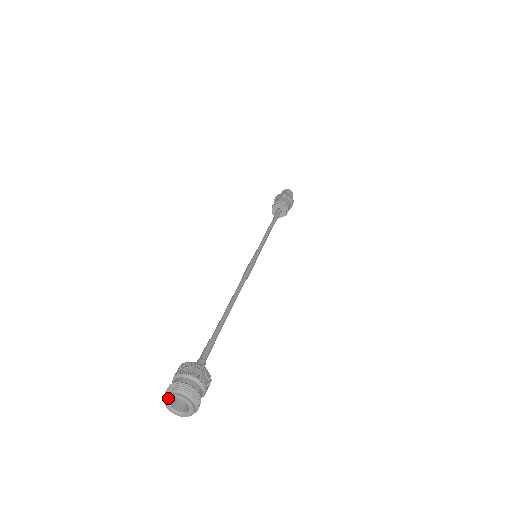
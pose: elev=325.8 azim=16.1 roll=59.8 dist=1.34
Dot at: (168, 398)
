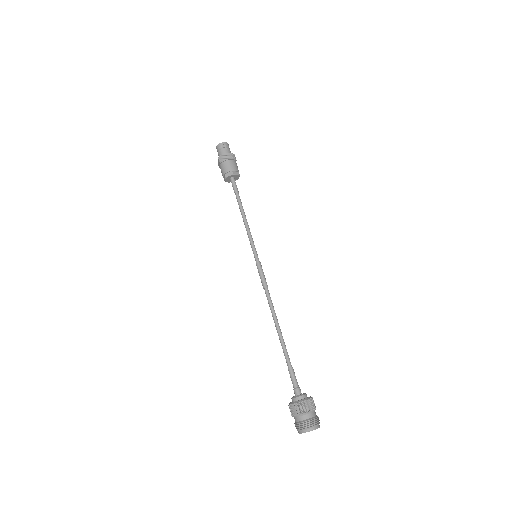
Dot at: (300, 433)
